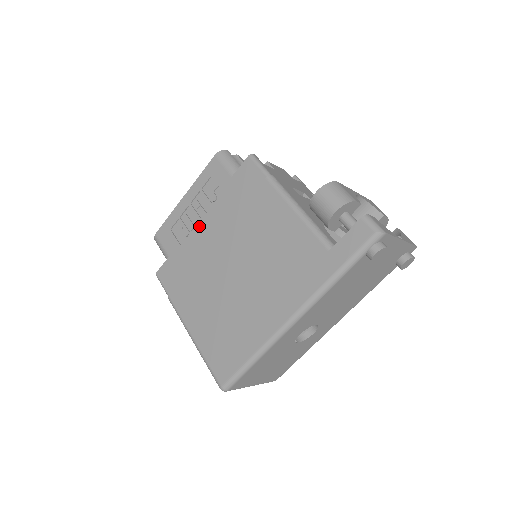
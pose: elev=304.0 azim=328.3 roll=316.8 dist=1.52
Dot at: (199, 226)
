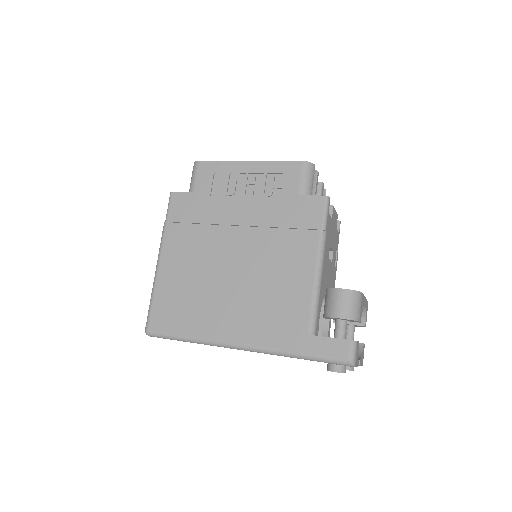
Dot at: (238, 200)
